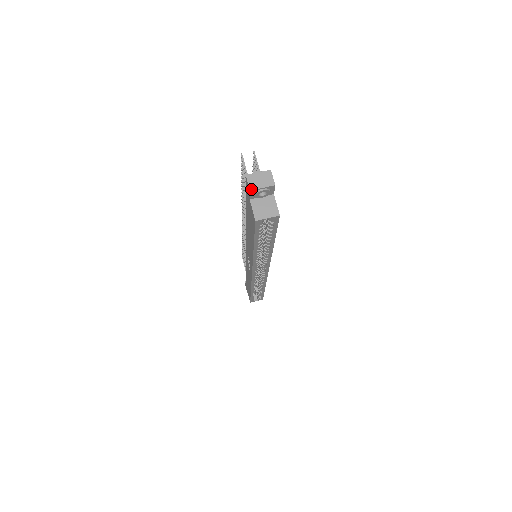
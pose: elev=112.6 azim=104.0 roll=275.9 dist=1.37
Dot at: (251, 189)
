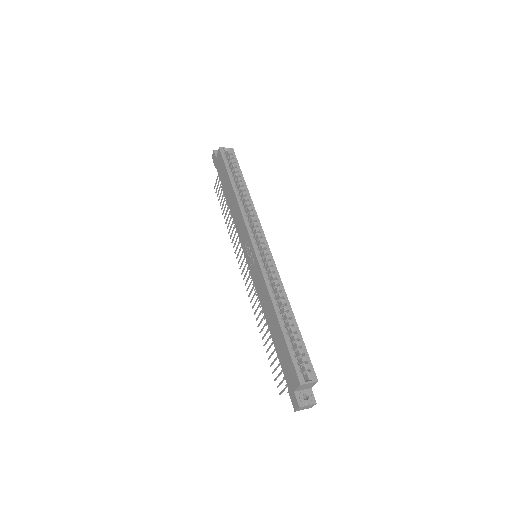
Dot at: (214, 150)
